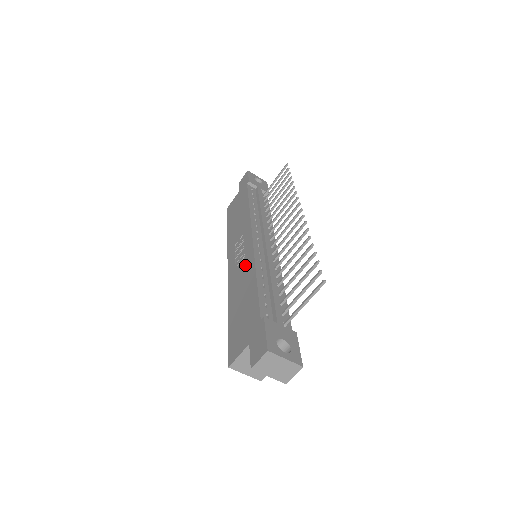
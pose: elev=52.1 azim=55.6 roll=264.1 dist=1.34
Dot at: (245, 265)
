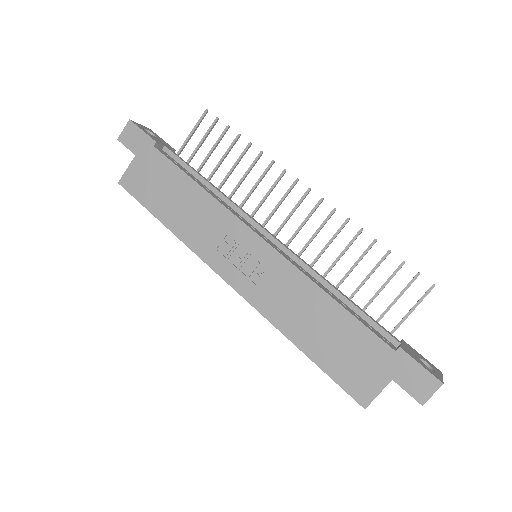
Dot at: (283, 281)
